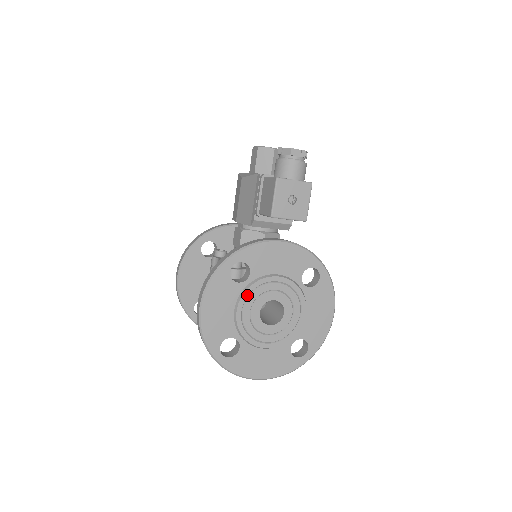
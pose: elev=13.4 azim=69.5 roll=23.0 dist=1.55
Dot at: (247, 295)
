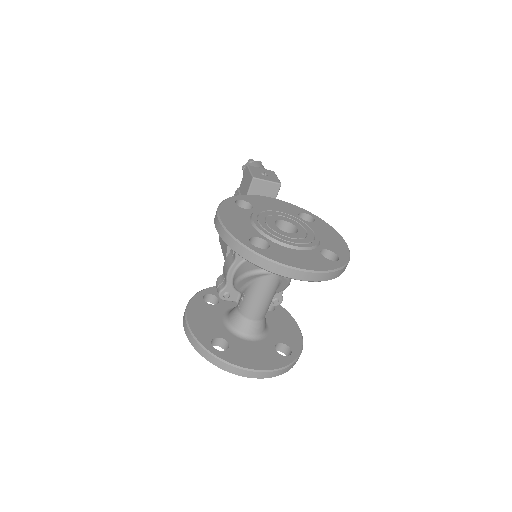
Dot at: (257, 214)
